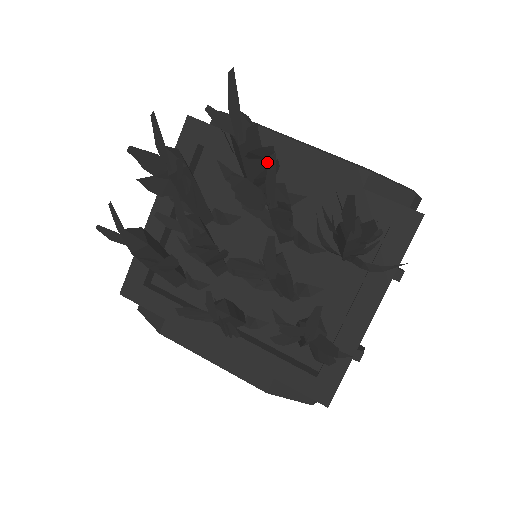
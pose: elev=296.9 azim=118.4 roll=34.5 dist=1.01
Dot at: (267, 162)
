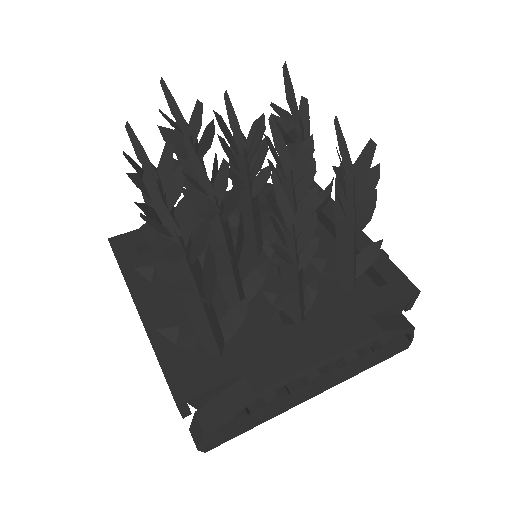
Dot at: occluded
